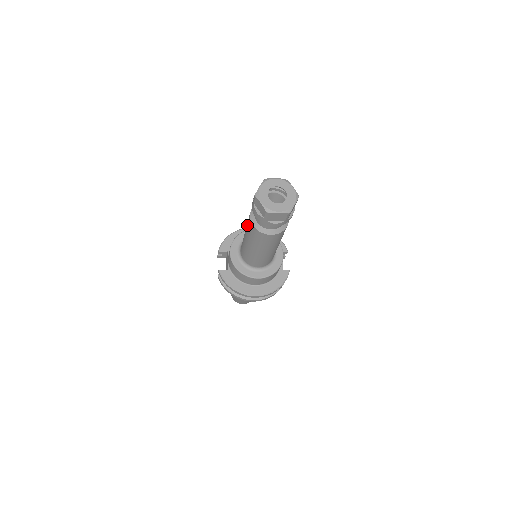
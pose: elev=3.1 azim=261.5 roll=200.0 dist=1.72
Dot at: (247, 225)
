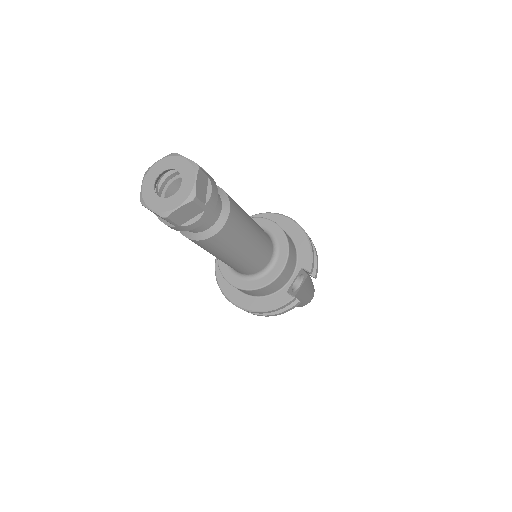
Dot at: occluded
